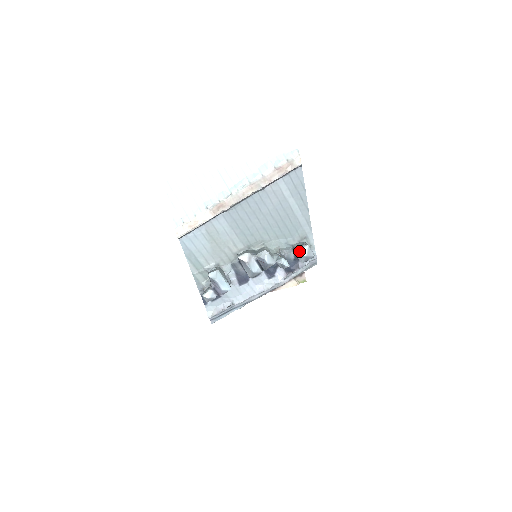
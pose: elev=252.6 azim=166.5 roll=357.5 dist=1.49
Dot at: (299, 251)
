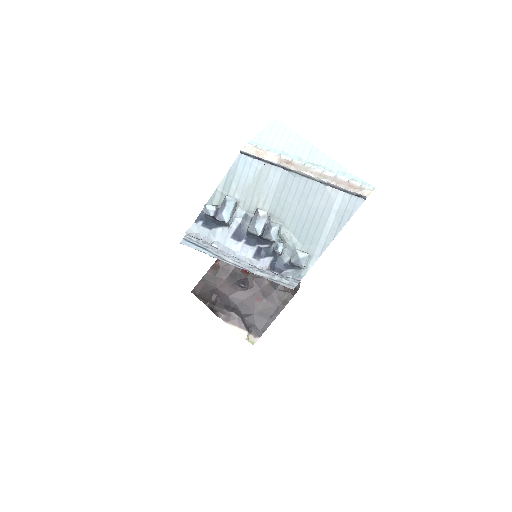
Dot at: (299, 250)
